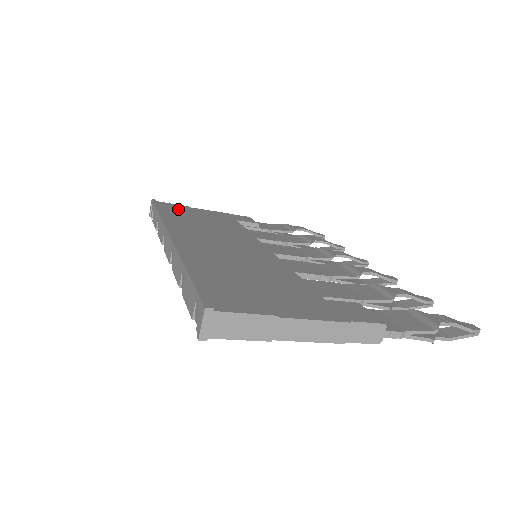
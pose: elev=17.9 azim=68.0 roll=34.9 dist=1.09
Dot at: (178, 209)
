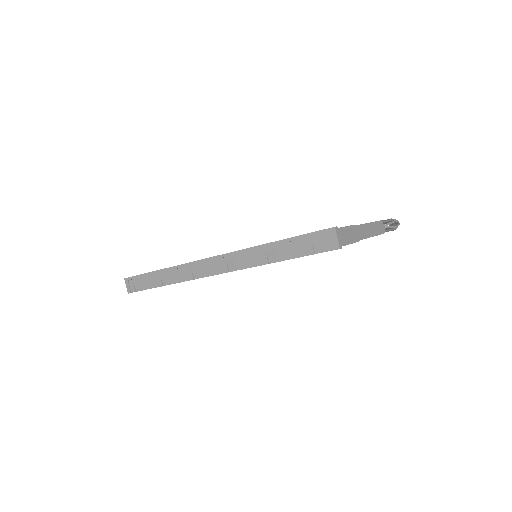
Dot at: occluded
